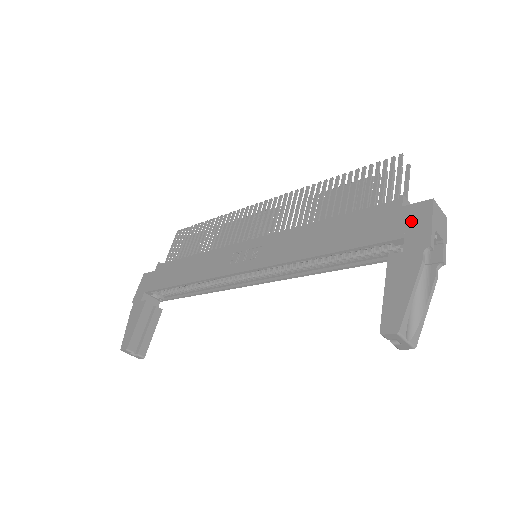
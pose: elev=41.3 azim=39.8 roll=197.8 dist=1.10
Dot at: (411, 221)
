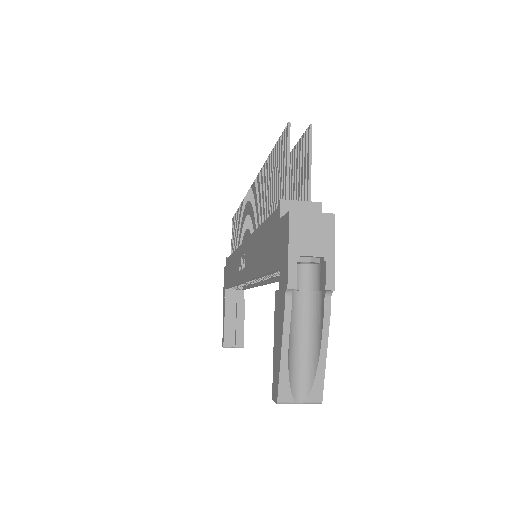
Dot at: (281, 245)
